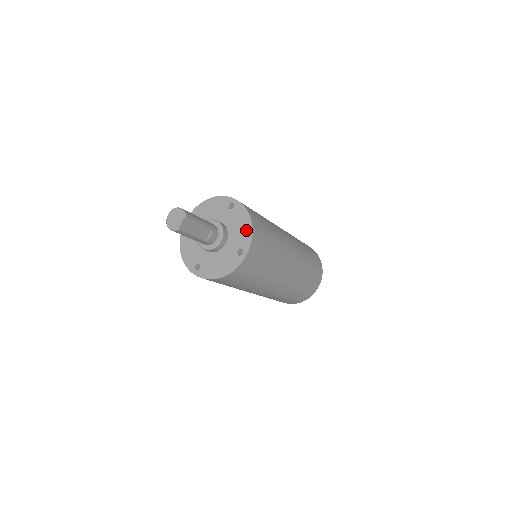
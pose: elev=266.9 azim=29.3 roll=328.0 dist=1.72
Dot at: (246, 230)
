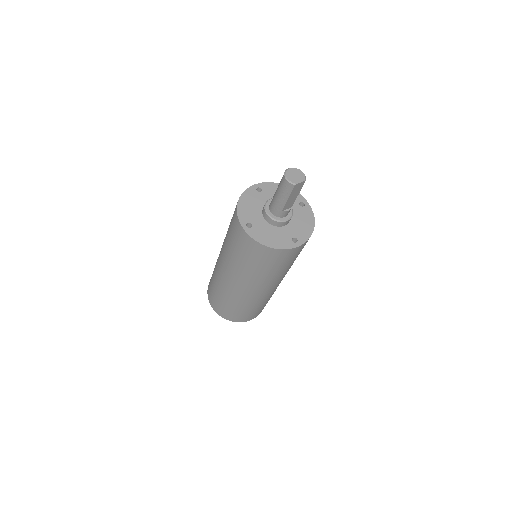
Dot at: (307, 229)
